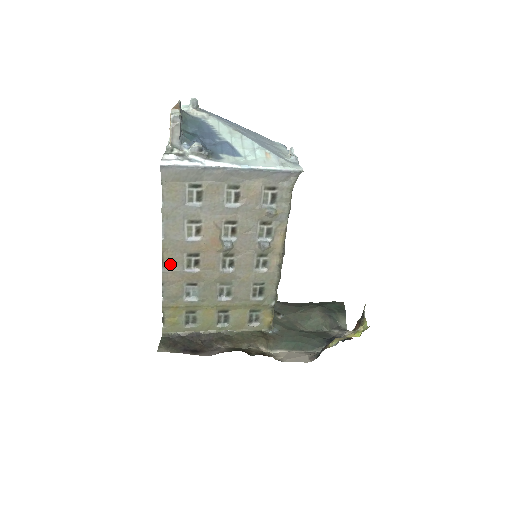
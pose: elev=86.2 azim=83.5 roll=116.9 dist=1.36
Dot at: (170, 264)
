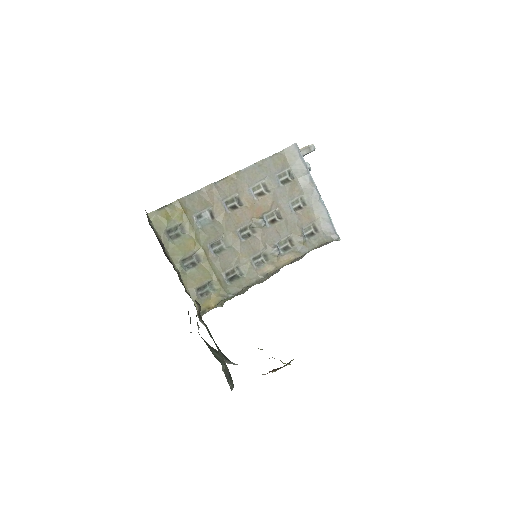
Dot at: (223, 186)
